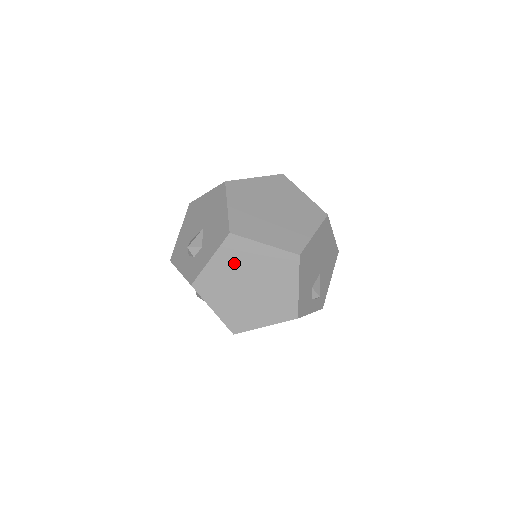
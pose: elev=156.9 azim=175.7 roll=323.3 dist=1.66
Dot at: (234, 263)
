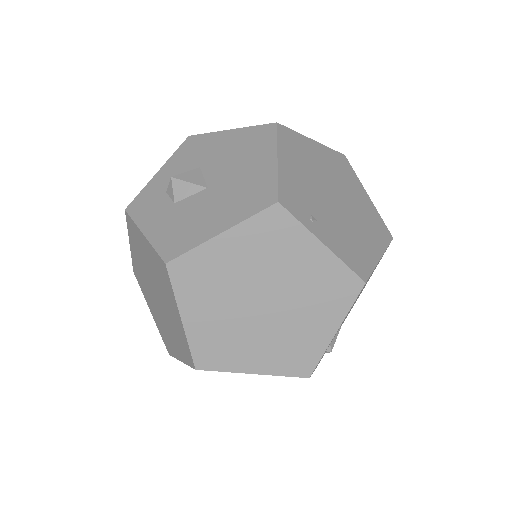
Dot at: (156, 271)
